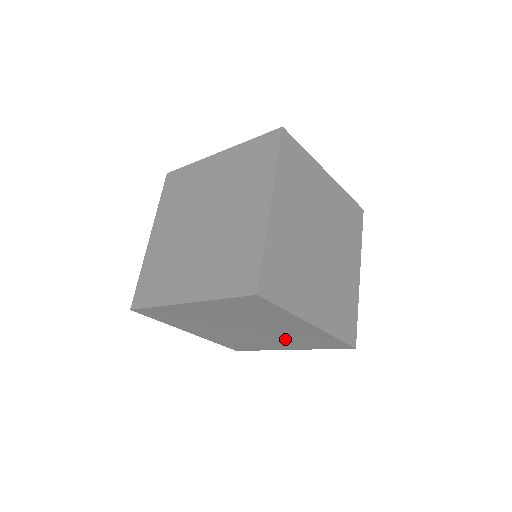
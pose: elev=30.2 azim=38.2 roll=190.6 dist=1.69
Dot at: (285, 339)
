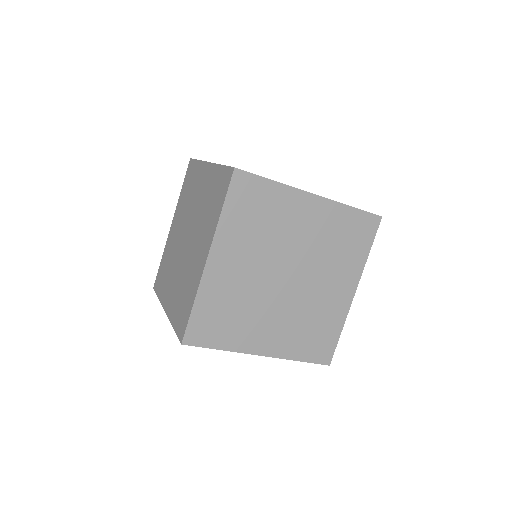
Dot at: occluded
